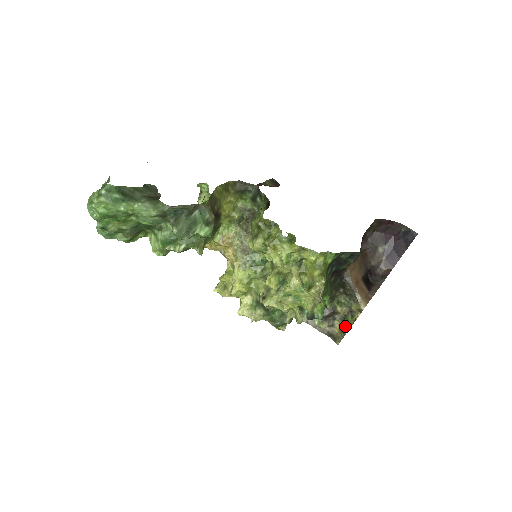
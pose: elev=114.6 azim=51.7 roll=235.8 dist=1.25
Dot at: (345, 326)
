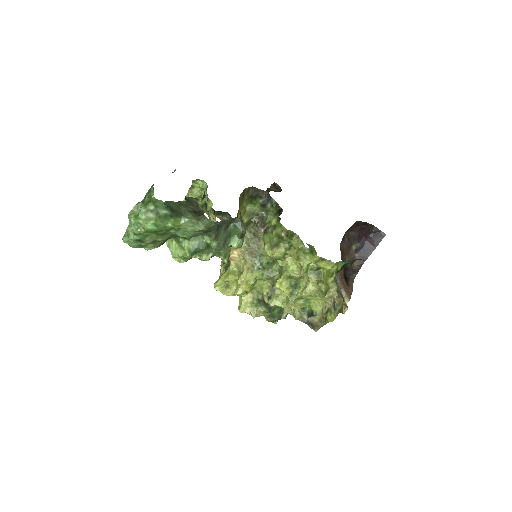
Dot at: (329, 318)
